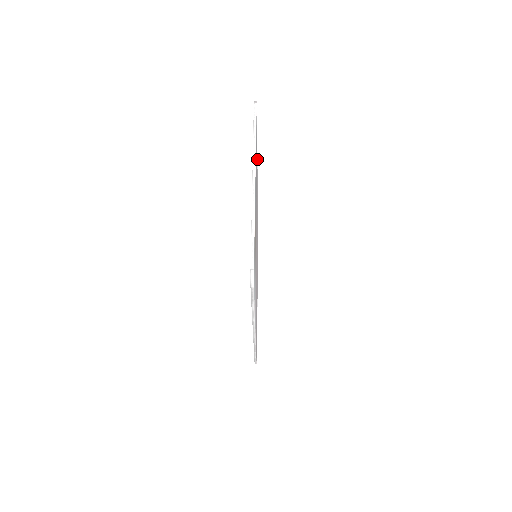
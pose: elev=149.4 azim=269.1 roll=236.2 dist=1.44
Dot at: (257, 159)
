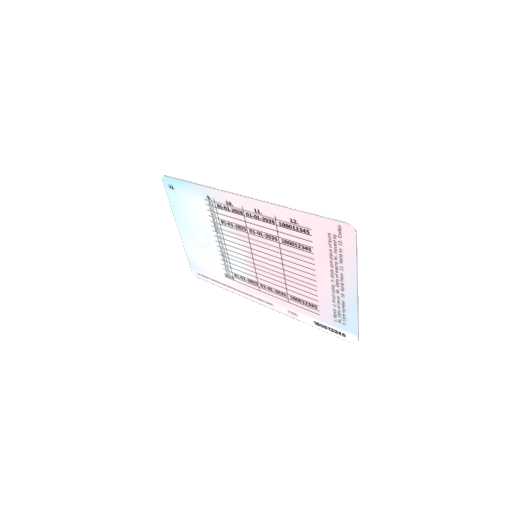
Dot at: (284, 207)
